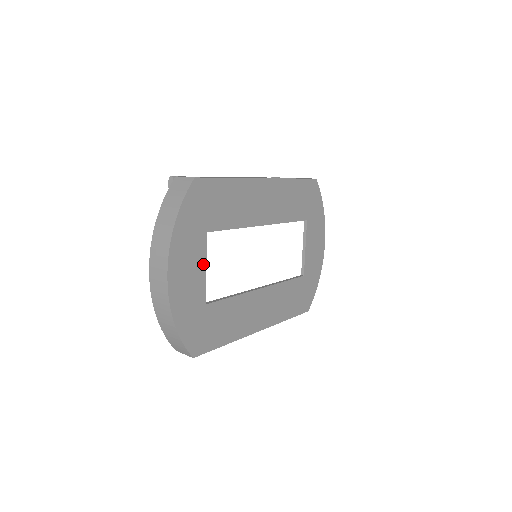
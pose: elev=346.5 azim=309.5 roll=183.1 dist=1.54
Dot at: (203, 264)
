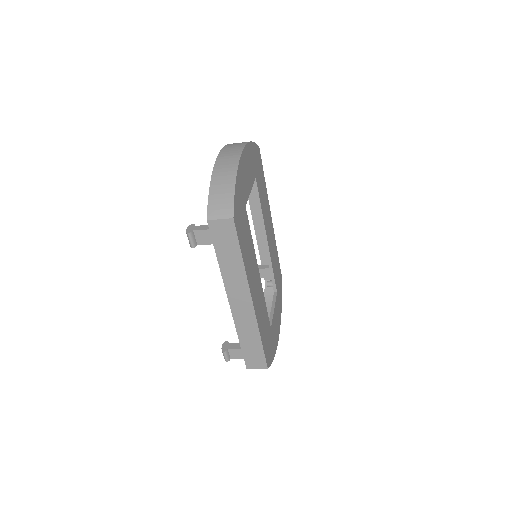
Dot at: (251, 186)
